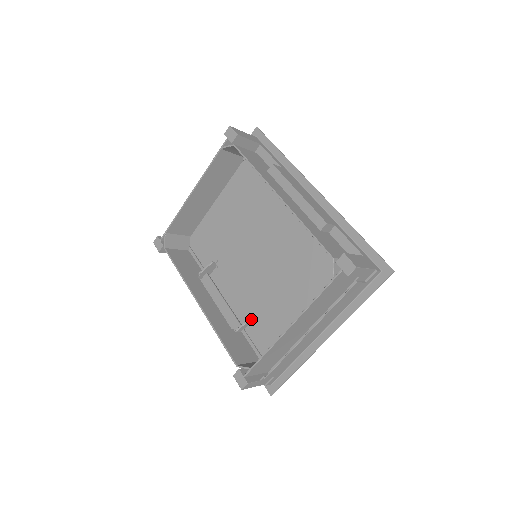
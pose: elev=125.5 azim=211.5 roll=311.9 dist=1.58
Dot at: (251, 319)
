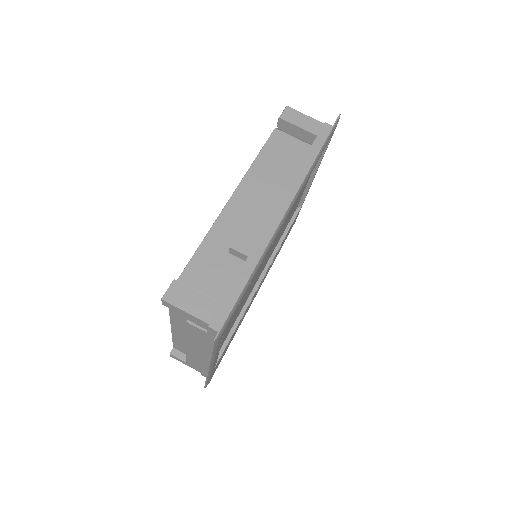
Dot at: occluded
